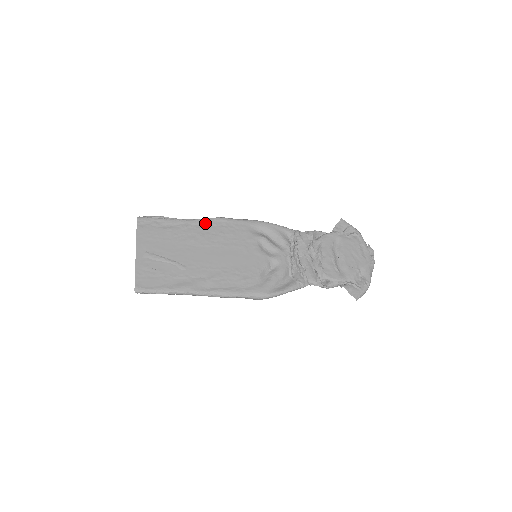
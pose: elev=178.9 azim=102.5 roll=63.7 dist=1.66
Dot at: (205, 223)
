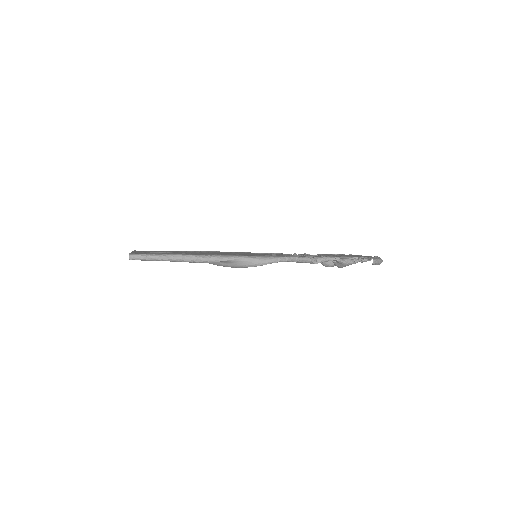
Dot at: occluded
